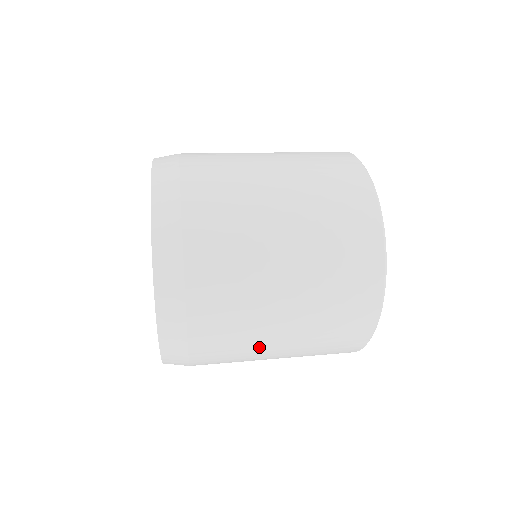
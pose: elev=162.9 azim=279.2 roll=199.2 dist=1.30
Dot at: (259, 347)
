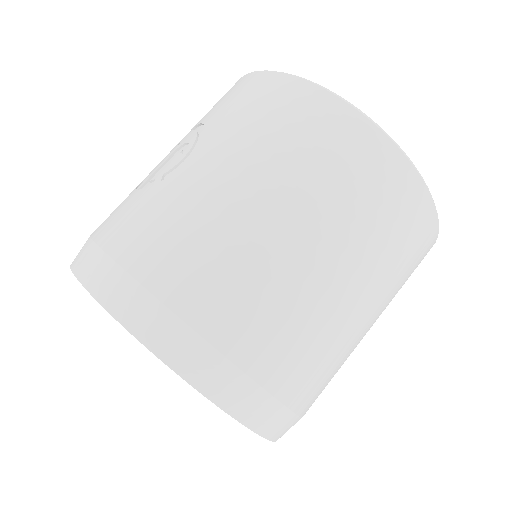
Dot at: occluded
